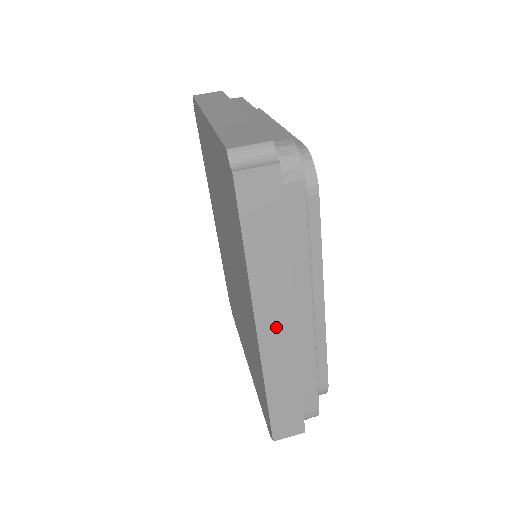
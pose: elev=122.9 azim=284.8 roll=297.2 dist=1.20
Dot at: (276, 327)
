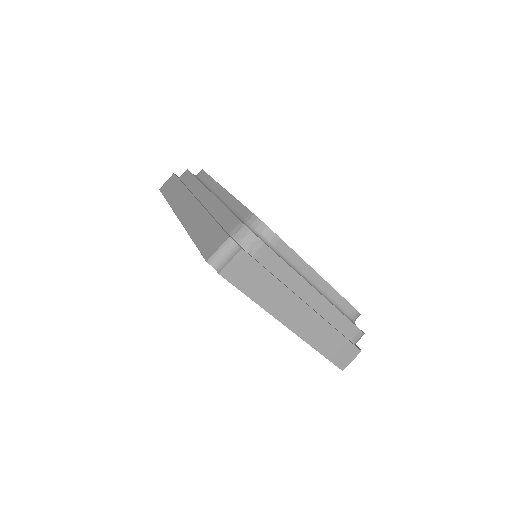
Dot at: occluded
